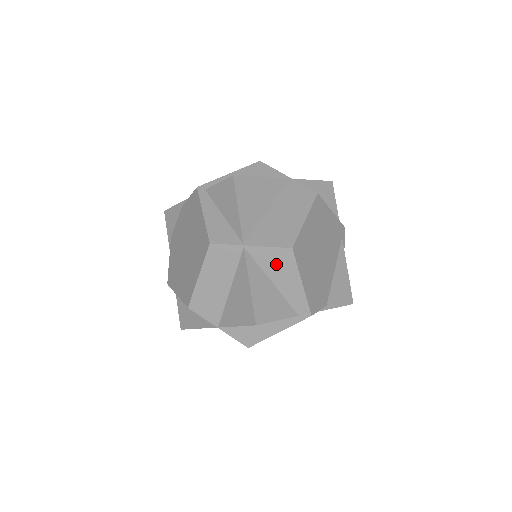
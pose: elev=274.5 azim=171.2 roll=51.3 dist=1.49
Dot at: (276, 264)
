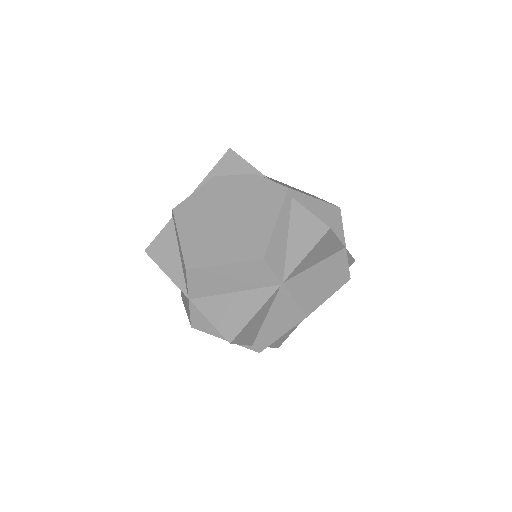
Dot at: (284, 312)
